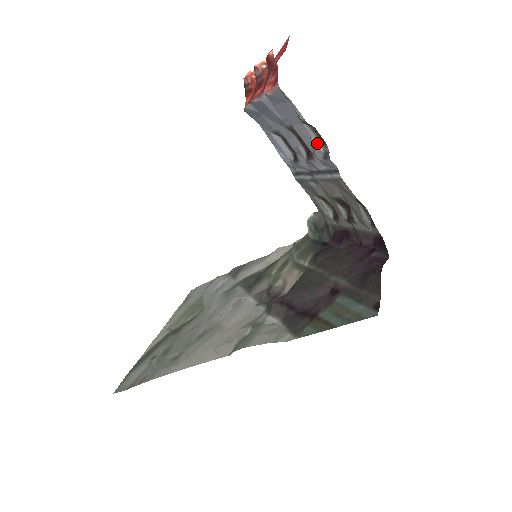
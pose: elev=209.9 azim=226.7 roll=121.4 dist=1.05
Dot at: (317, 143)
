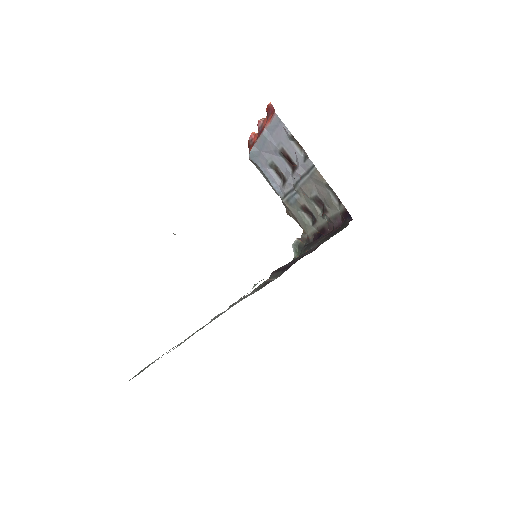
Dot at: (299, 152)
